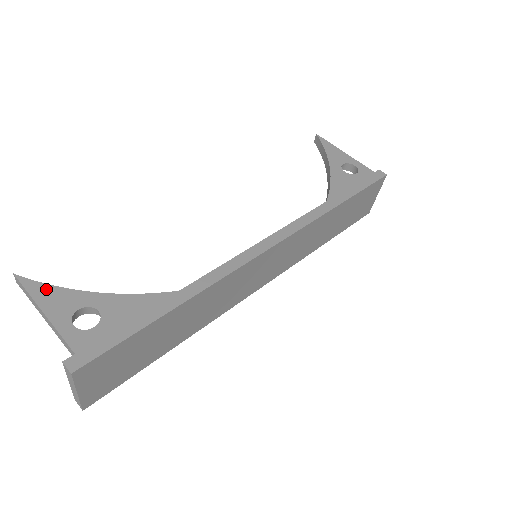
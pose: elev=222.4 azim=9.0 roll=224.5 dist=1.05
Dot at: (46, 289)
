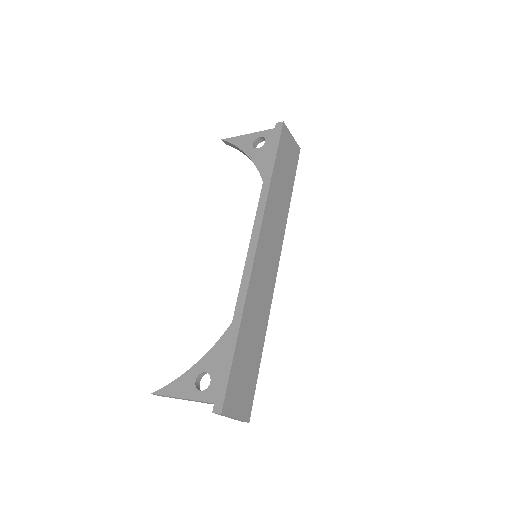
Dot at: (172, 386)
